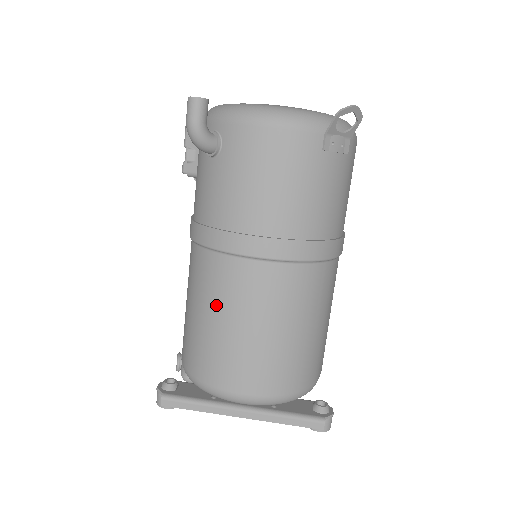
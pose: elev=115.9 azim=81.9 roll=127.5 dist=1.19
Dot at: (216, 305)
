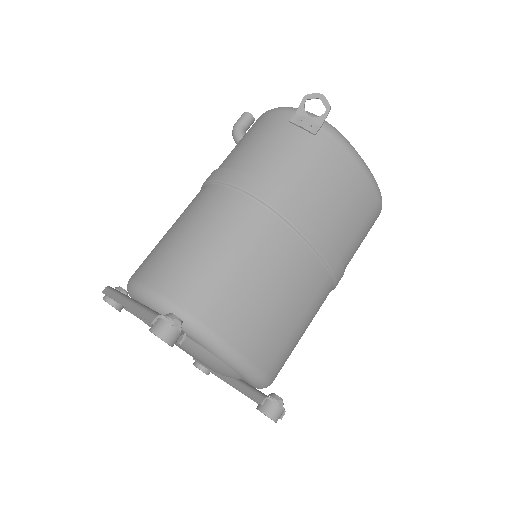
Dot at: occluded
